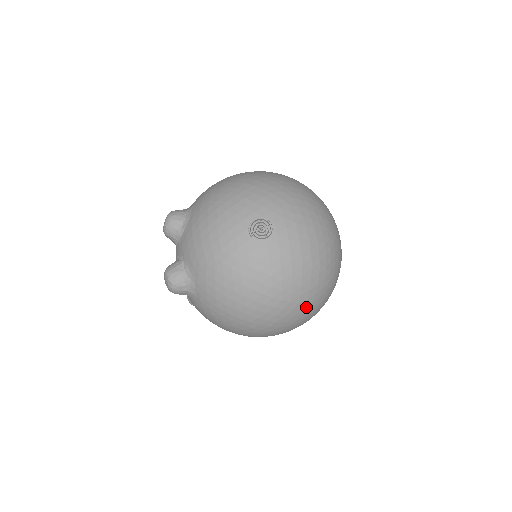
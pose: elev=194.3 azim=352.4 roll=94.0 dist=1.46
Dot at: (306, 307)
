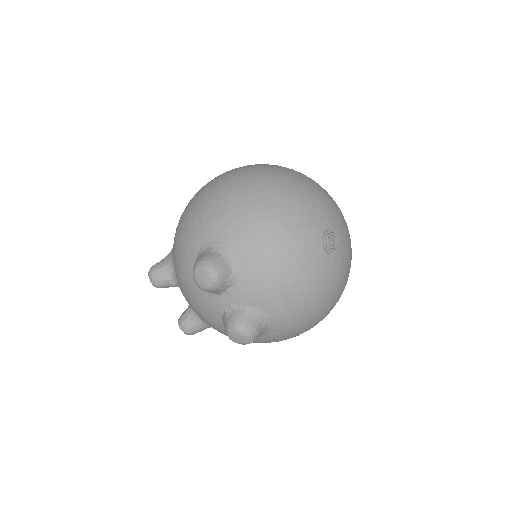
Dot at: occluded
